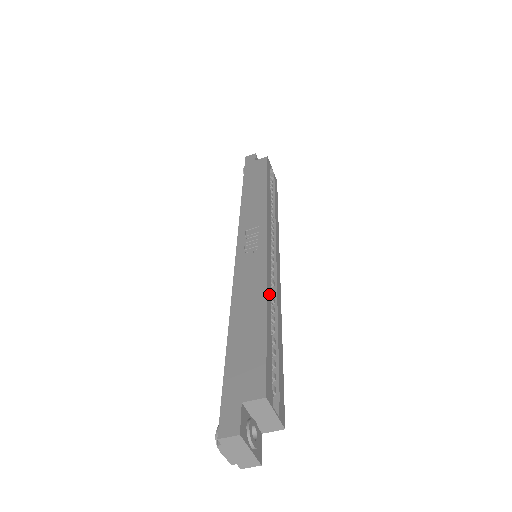
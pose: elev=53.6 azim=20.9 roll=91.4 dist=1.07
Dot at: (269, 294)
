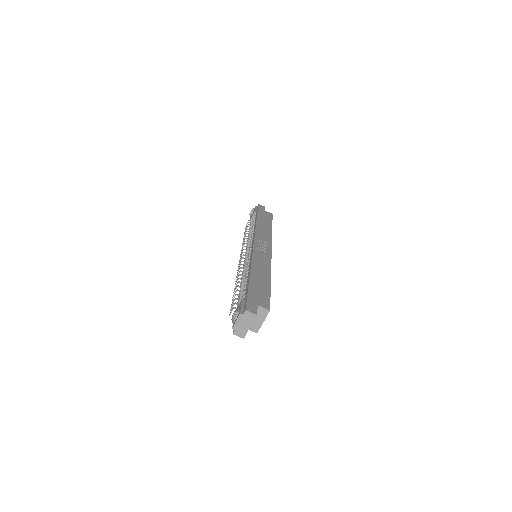
Dot at: occluded
